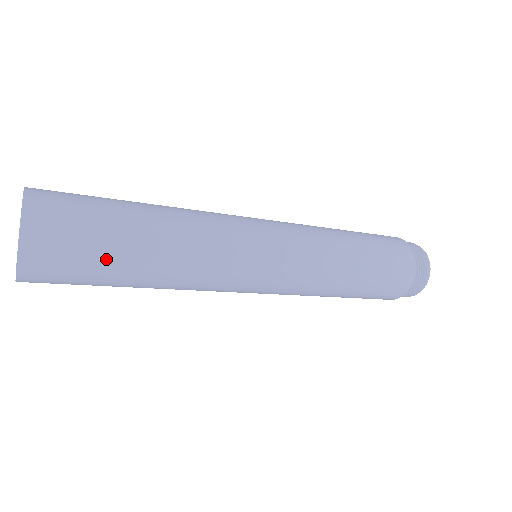
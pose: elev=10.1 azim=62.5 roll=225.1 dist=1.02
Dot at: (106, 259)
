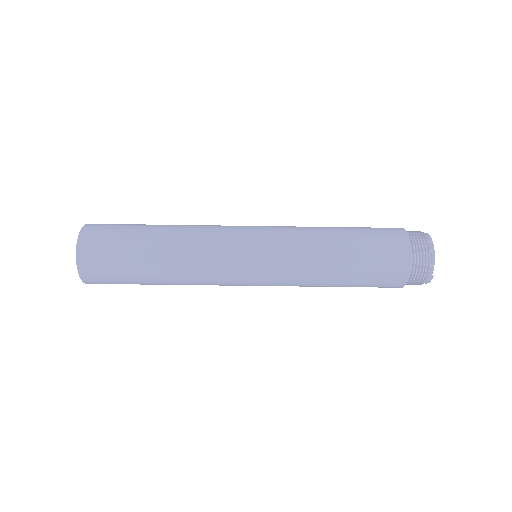
Dot at: (129, 254)
